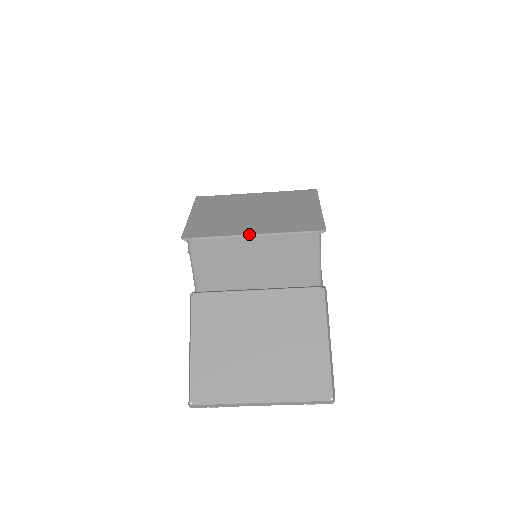
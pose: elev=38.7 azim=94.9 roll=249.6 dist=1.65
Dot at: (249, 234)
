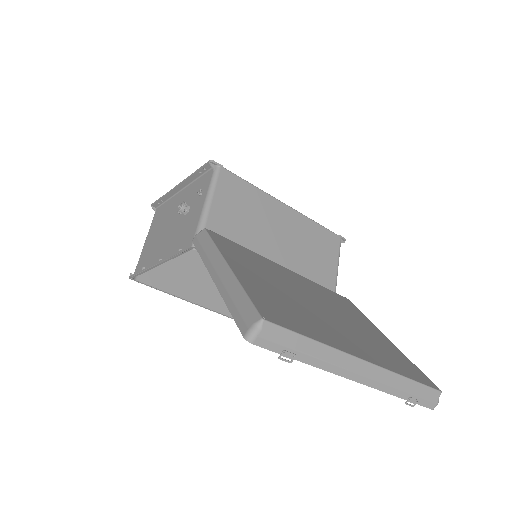
Dot at: (282, 202)
